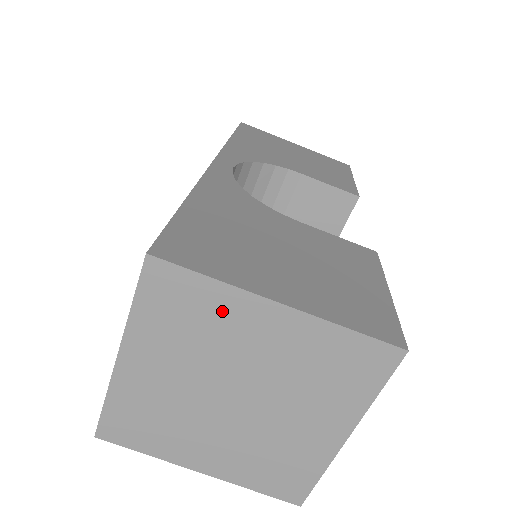
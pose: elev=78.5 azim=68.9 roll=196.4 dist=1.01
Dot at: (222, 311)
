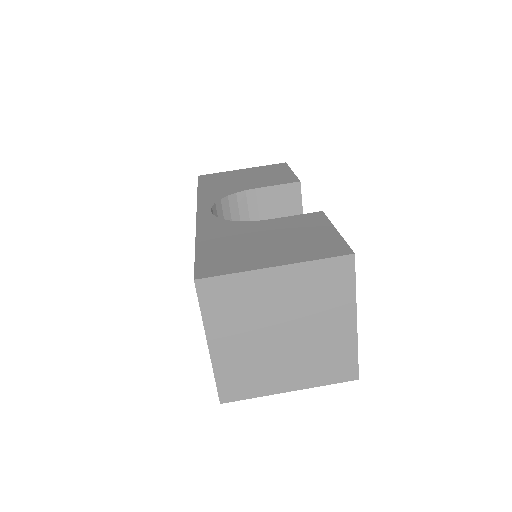
Dot at: (248, 288)
